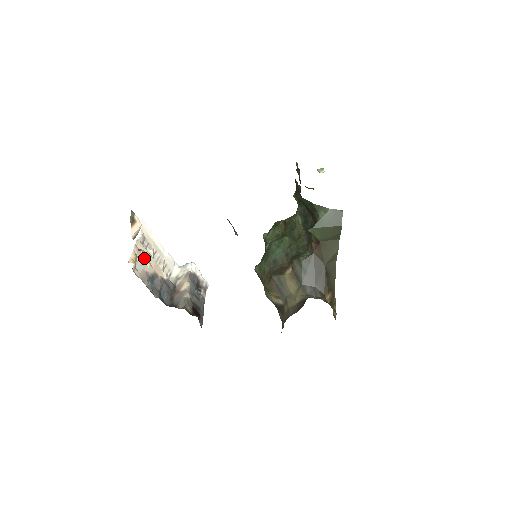
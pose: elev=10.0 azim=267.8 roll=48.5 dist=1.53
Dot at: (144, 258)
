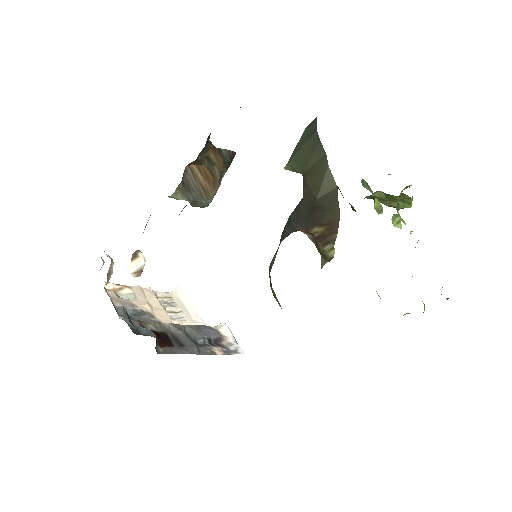
Dot at: (145, 299)
